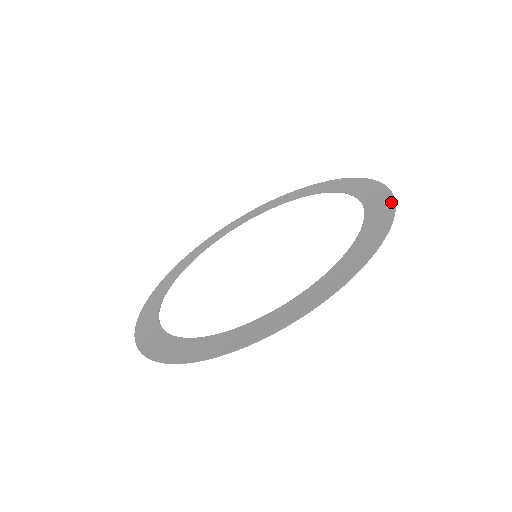
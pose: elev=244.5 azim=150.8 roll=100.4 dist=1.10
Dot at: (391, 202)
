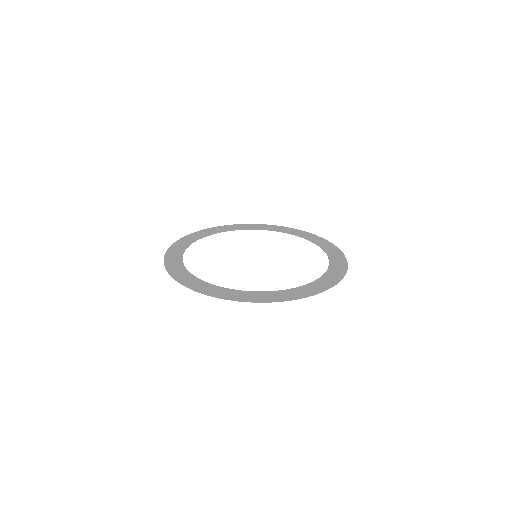
Dot at: (337, 248)
